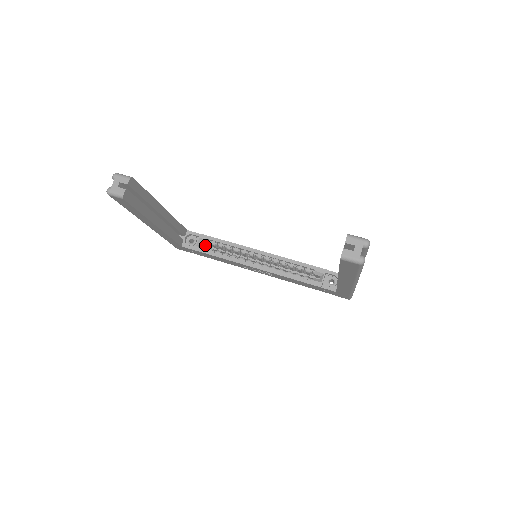
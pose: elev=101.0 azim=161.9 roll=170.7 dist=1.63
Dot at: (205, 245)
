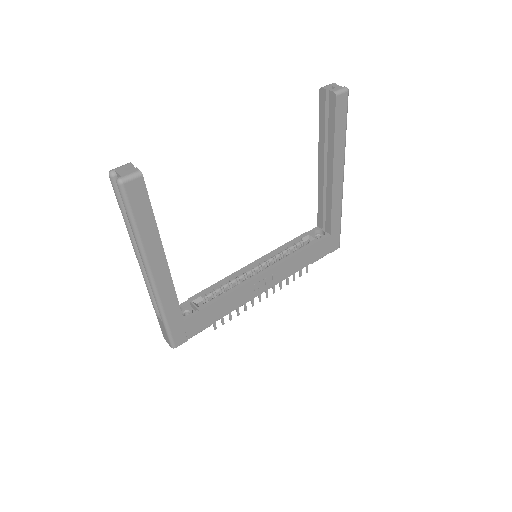
Dot at: occluded
